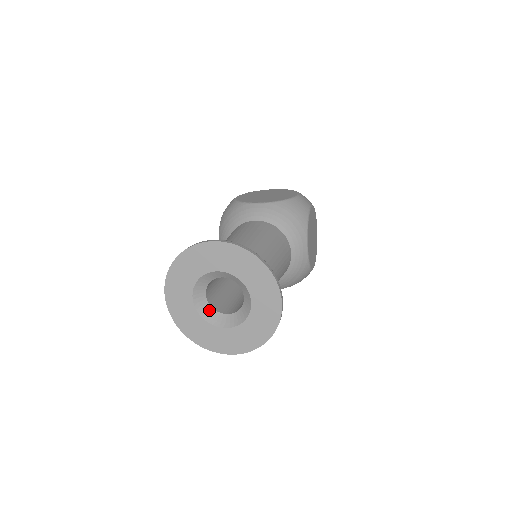
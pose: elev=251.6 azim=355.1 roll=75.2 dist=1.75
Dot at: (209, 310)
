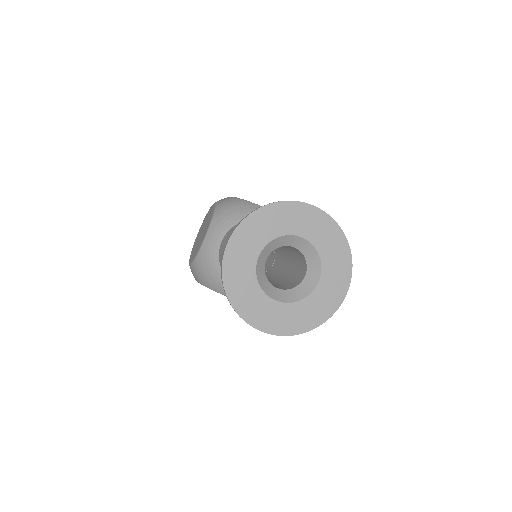
Dot at: (294, 292)
